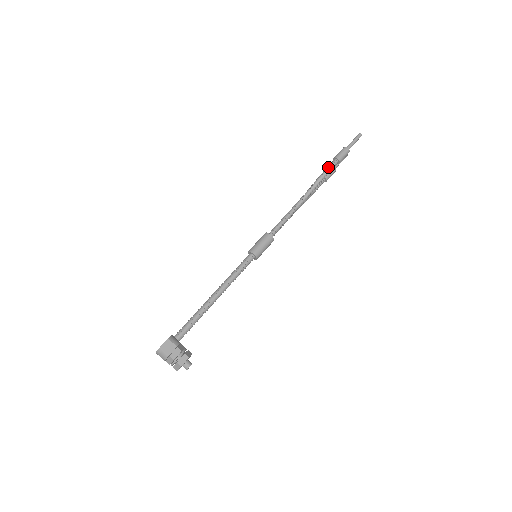
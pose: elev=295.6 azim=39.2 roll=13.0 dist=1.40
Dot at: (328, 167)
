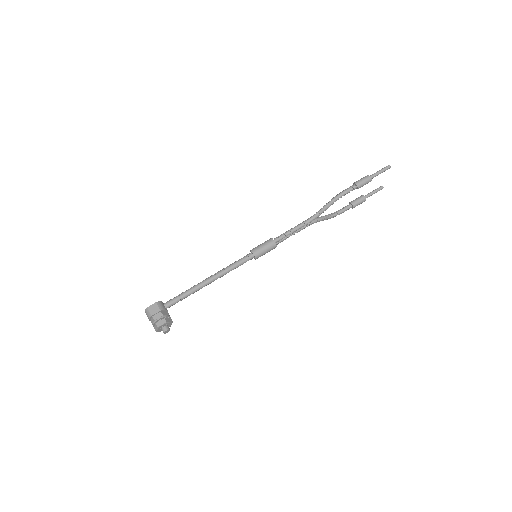
Dot at: (344, 190)
